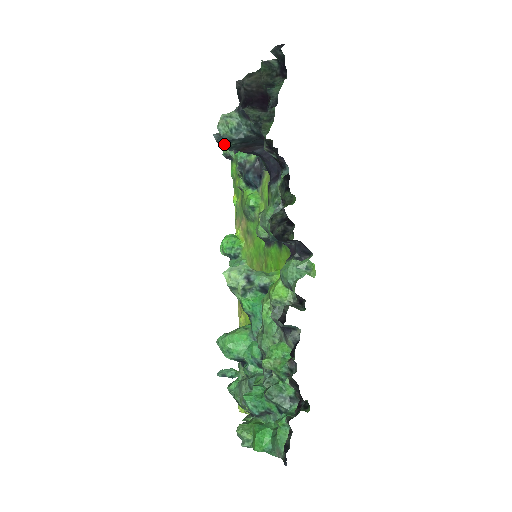
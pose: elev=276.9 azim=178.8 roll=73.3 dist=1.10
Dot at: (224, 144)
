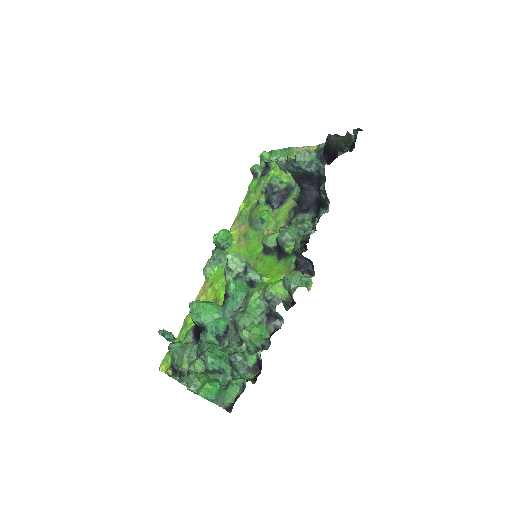
Dot at: (292, 167)
